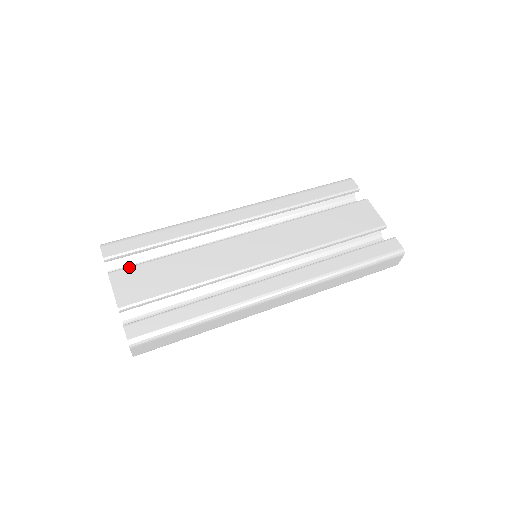
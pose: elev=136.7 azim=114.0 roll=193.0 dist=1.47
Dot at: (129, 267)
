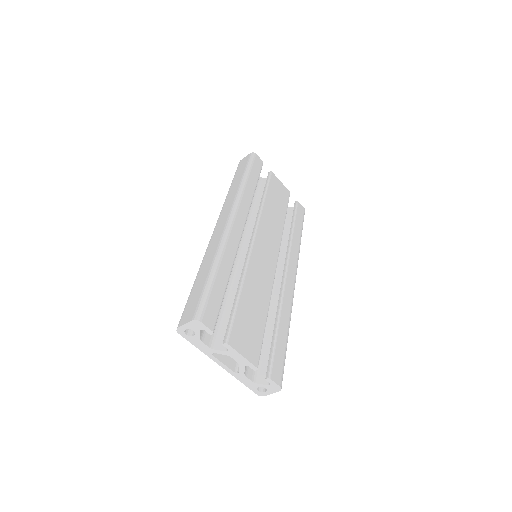
Dot at: (232, 326)
